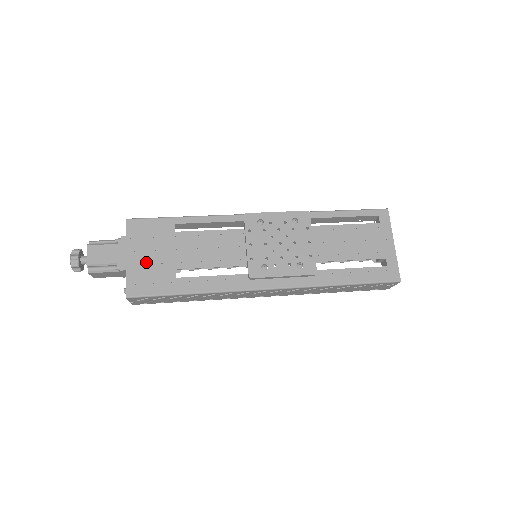
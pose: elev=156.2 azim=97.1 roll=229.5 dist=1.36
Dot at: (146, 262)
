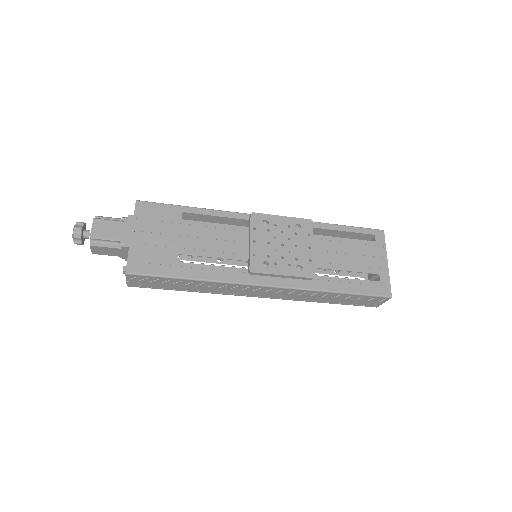
Dot at: (150, 243)
